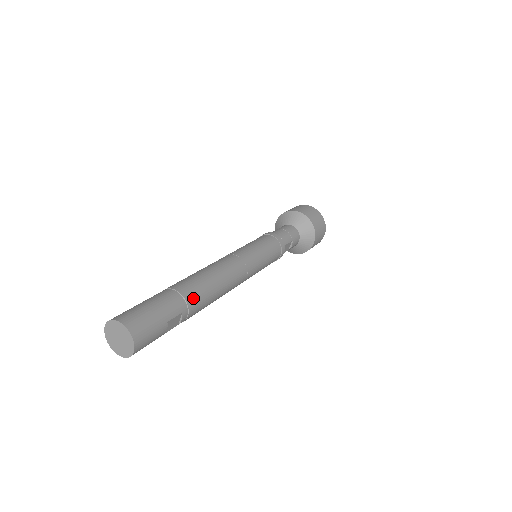
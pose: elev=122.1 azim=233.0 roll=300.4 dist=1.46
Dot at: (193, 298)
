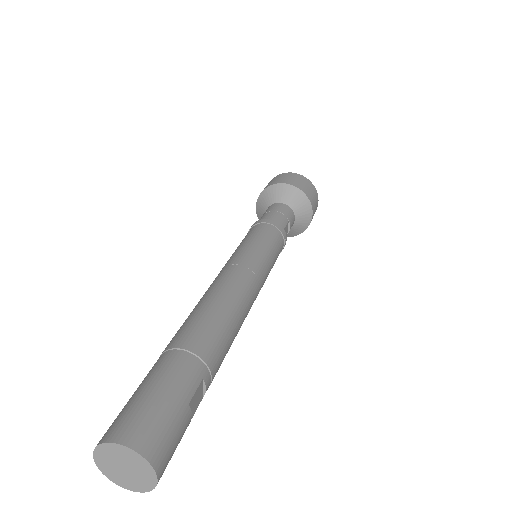
Dot at: (209, 349)
